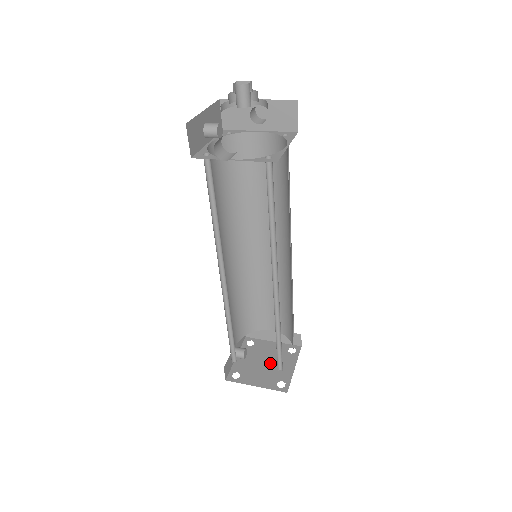
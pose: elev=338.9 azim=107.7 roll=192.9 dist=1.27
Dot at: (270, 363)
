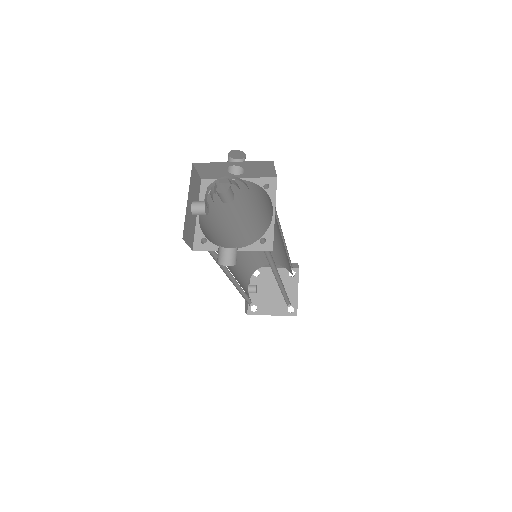
Dot at: (277, 291)
